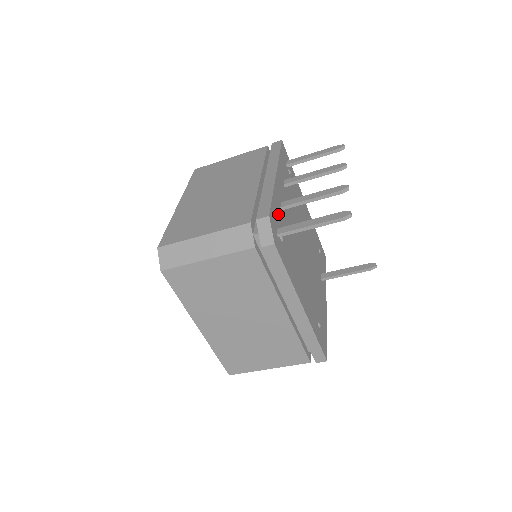
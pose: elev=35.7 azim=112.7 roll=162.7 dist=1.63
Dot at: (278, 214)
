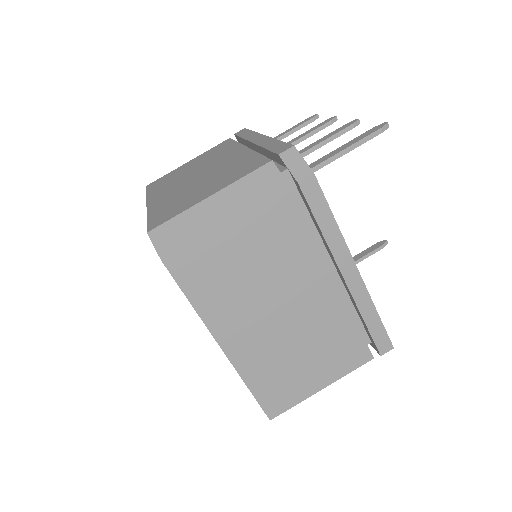
Dot at: occluded
